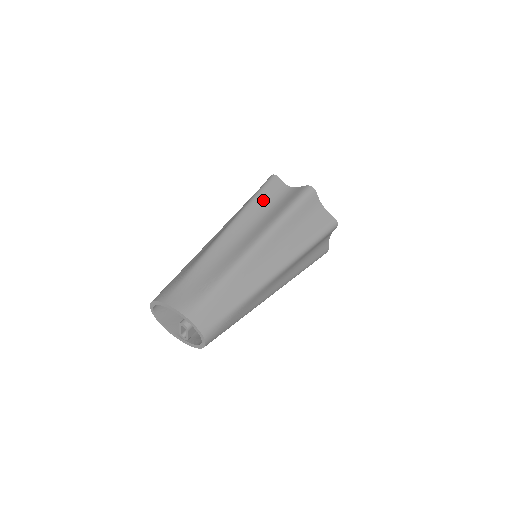
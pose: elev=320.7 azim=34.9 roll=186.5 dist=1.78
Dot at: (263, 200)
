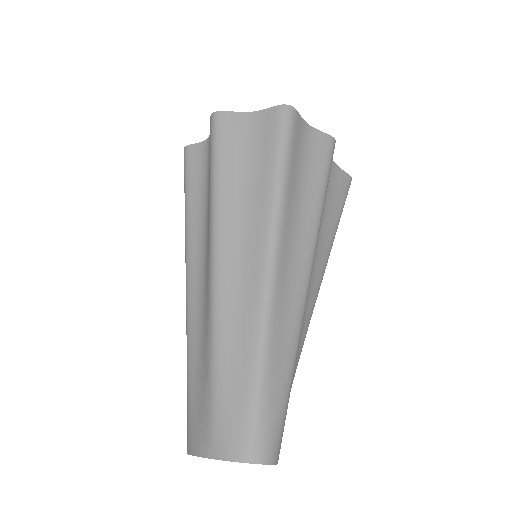
Dot at: (194, 194)
